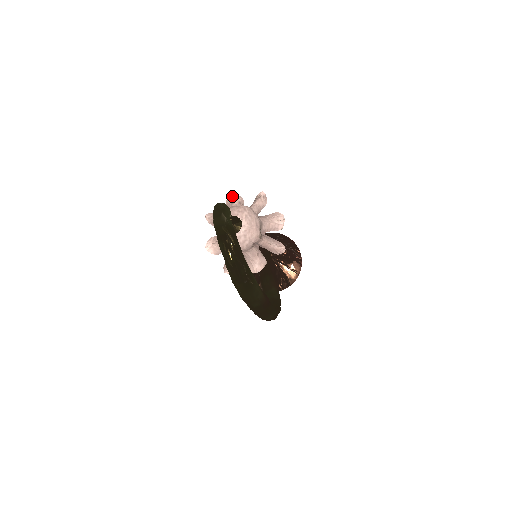
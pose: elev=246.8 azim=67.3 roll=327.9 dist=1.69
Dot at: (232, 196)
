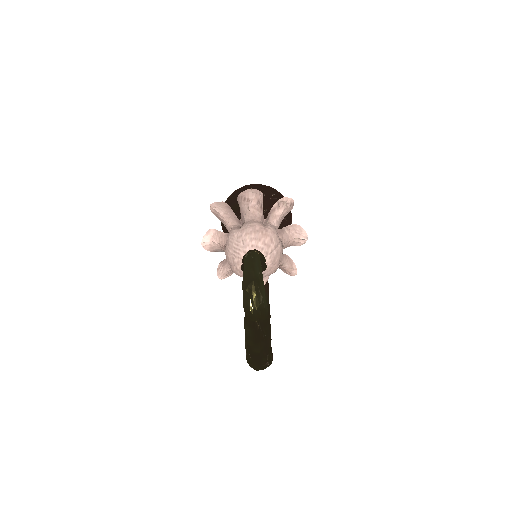
Dot at: (252, 191)
